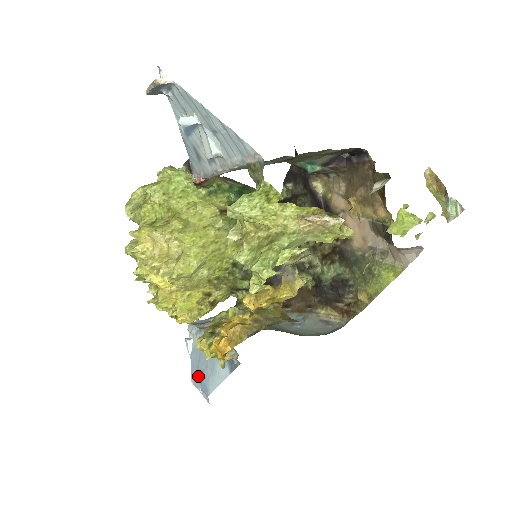
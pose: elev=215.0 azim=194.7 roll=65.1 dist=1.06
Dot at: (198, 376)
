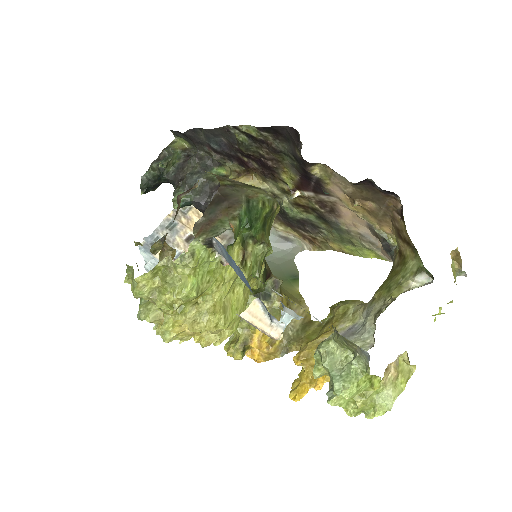
Dot at: occluded
